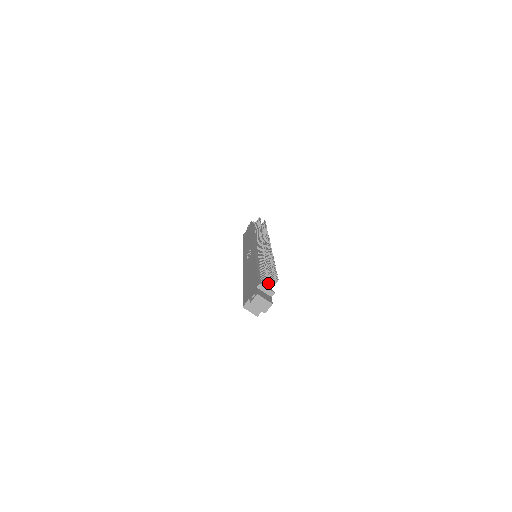
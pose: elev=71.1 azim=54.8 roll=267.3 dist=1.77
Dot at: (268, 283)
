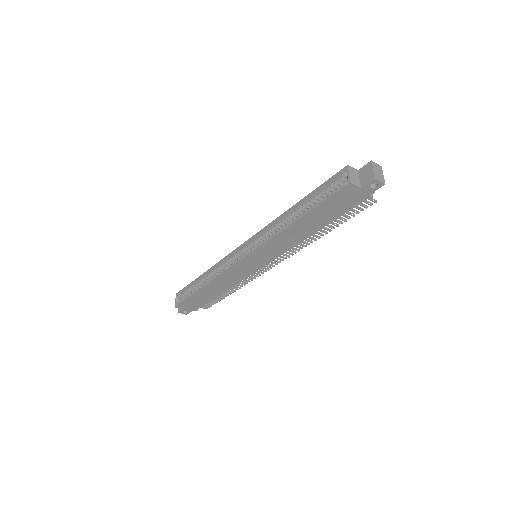
Dot at: occluded
